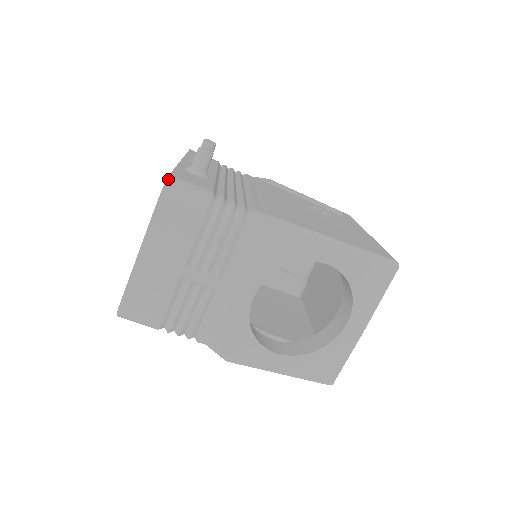
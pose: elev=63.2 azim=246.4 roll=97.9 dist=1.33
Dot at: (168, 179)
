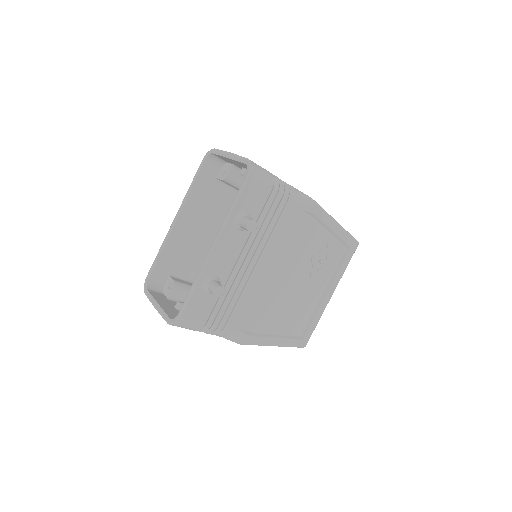
Dot at: (177, 322)
